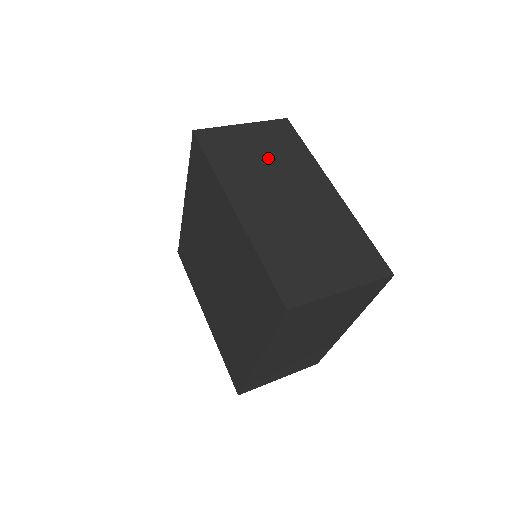
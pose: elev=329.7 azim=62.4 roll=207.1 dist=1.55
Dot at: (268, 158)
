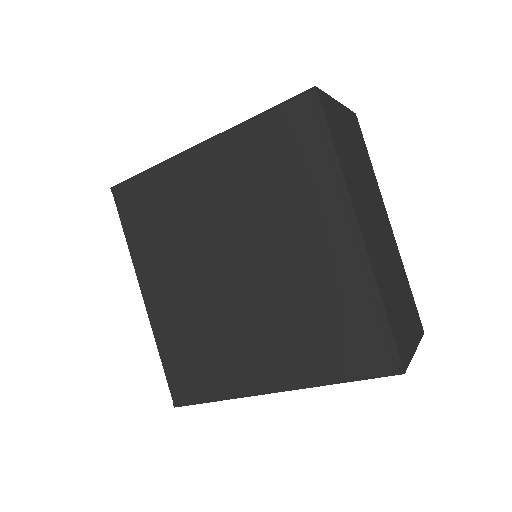
Dot at: occluded
